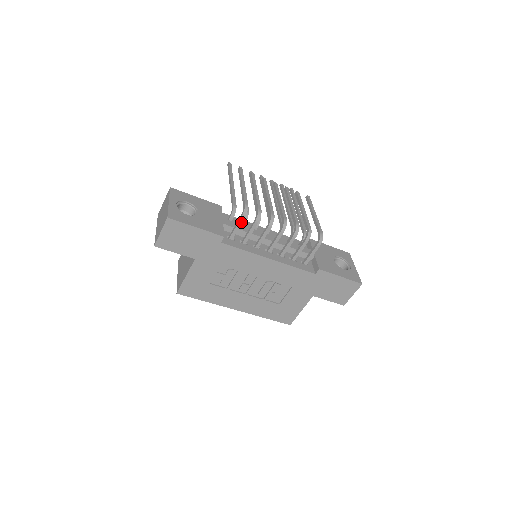
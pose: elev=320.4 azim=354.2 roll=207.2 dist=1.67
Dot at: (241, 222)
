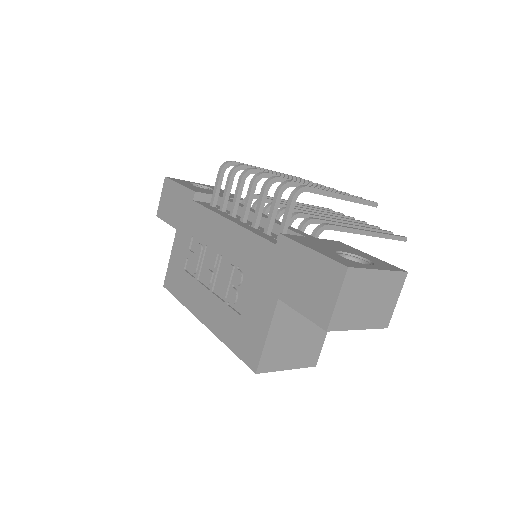
Dot at: (219, 178)
